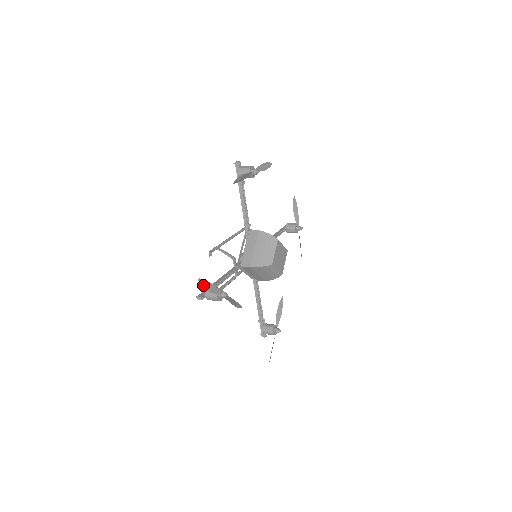
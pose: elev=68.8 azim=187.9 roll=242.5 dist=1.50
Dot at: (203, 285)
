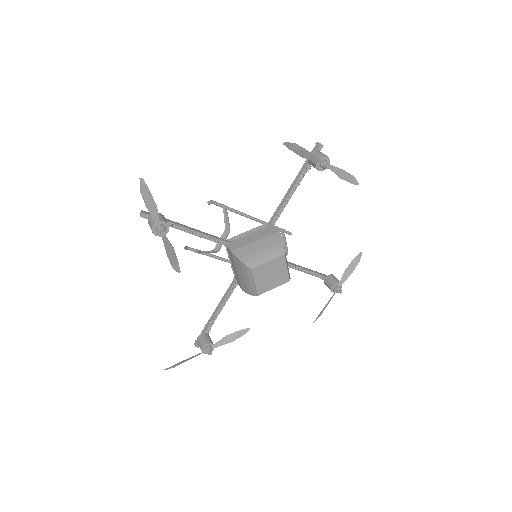
Dot at: (144, 192)
